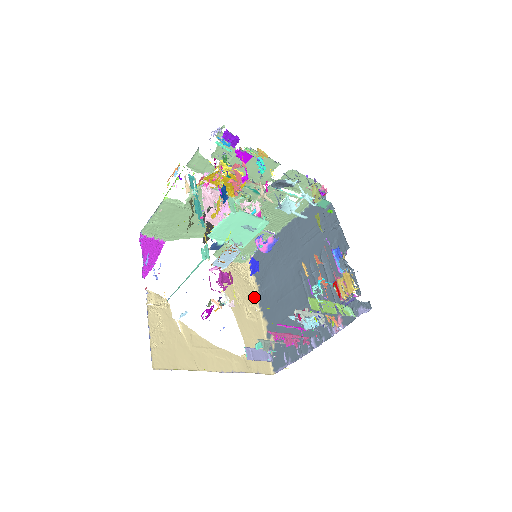
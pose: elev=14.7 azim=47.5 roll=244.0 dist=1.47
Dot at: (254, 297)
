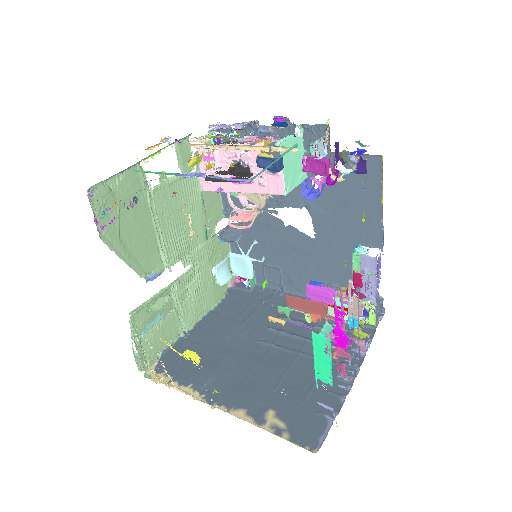
Dot at: (194, 396)
